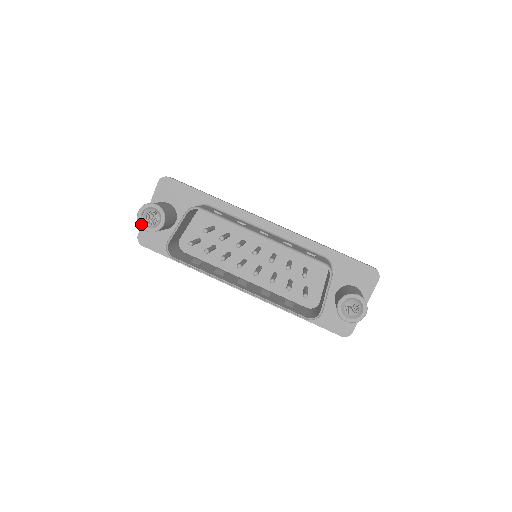
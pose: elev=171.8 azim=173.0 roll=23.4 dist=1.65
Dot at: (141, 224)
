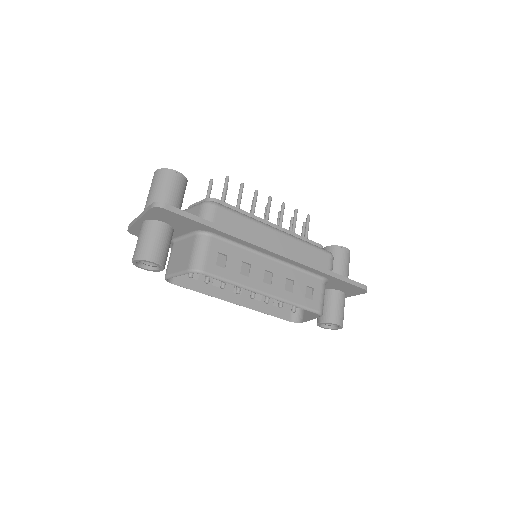
Dot at: (137, 266)
